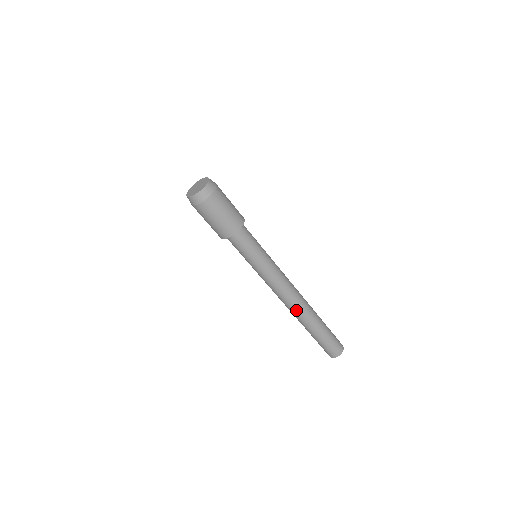
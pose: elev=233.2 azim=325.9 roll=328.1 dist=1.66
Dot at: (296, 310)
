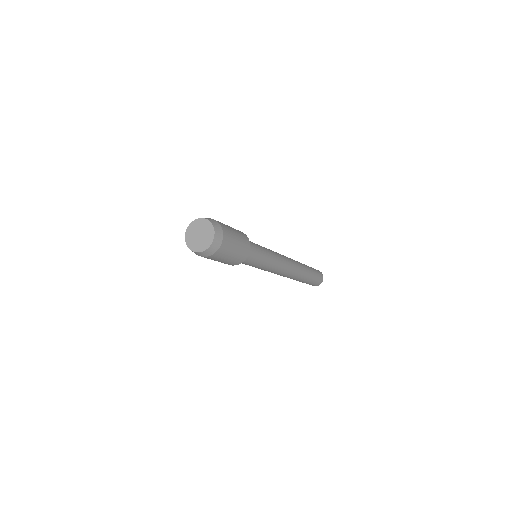
Dot at: (289, 277)
